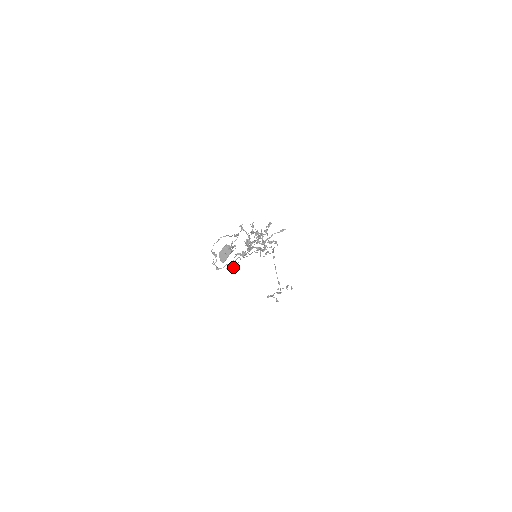
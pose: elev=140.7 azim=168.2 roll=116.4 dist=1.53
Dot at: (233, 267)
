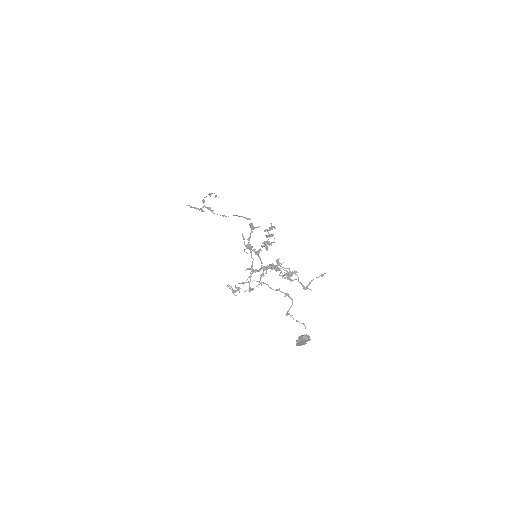
Dot at: (251, 289)
